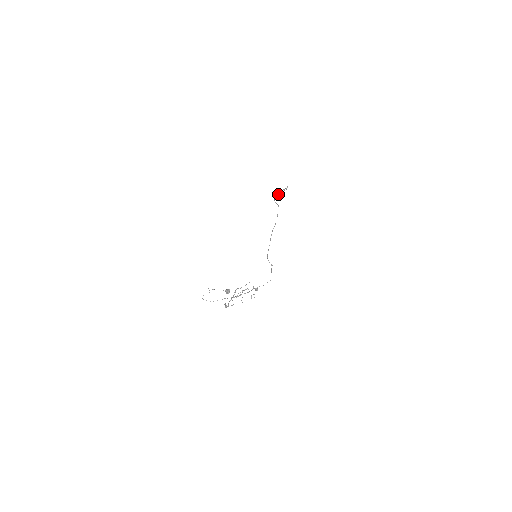
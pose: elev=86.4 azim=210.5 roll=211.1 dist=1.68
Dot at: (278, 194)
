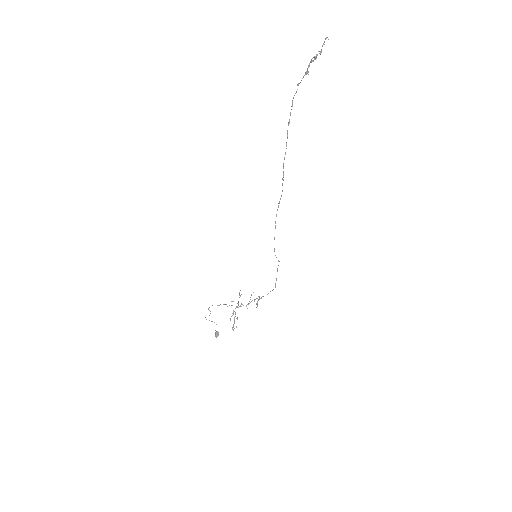
Dot at: occluded
